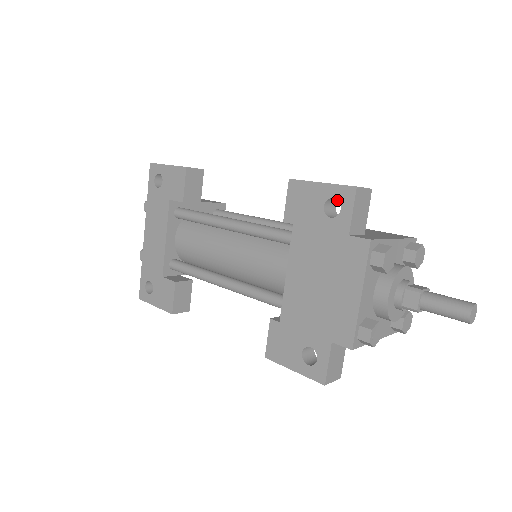
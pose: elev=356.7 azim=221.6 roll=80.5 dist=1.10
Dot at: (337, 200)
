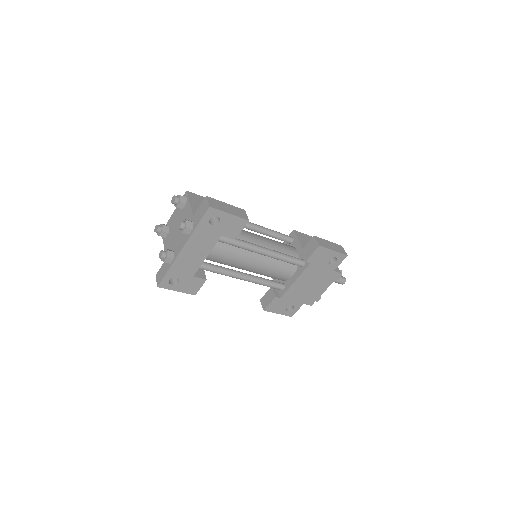
Dot at: occluded
